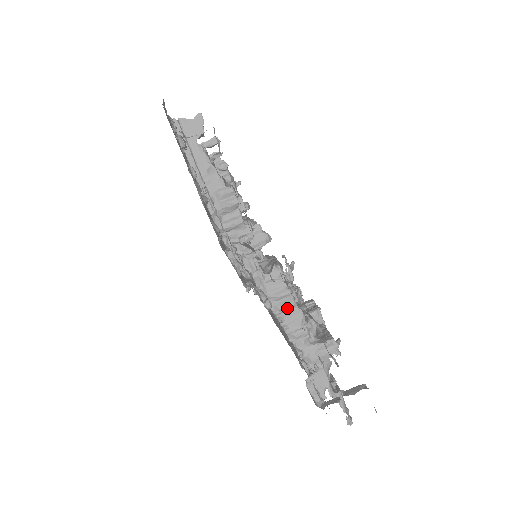
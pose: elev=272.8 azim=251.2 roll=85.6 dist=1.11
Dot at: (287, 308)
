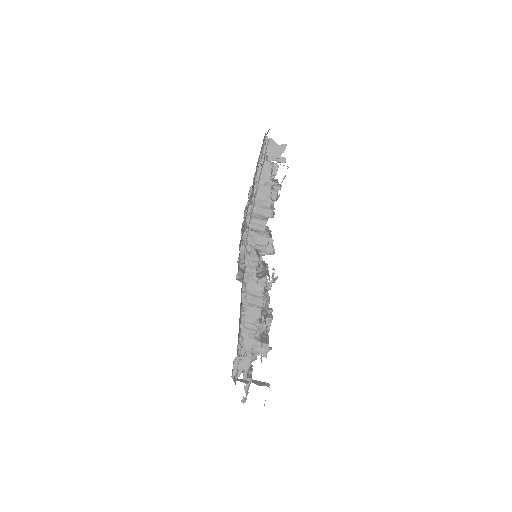
Dot at: (253, 305)
